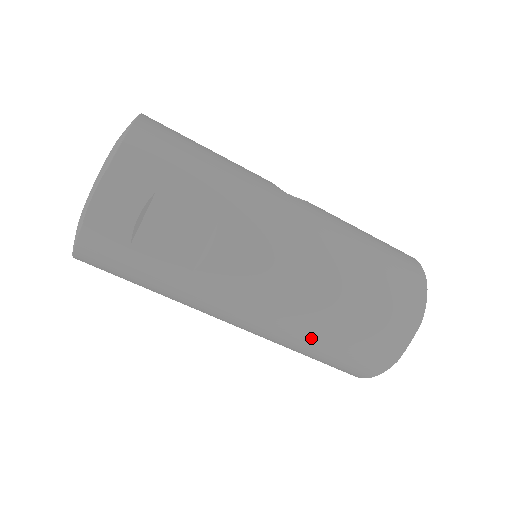
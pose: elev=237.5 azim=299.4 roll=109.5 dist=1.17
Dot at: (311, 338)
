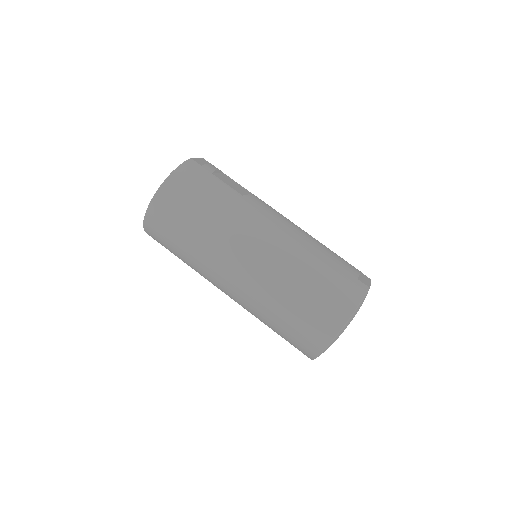
Dot at: (312, 255)
